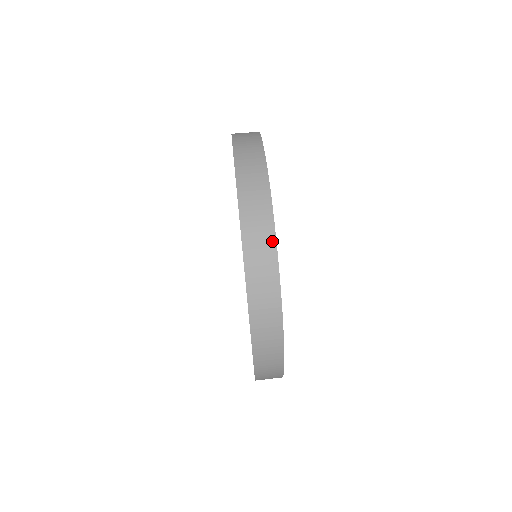
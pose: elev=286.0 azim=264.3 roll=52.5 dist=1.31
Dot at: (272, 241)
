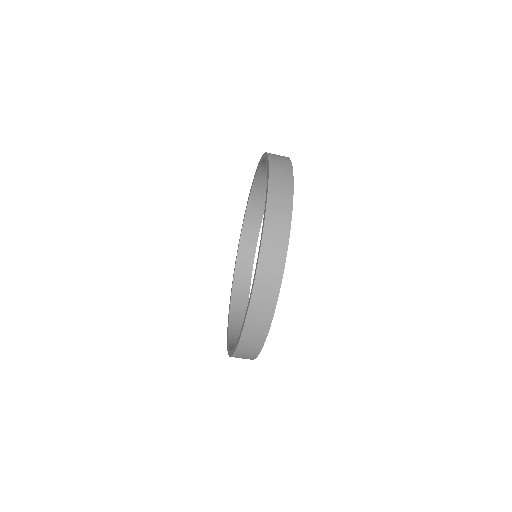
Dot at: occluded
